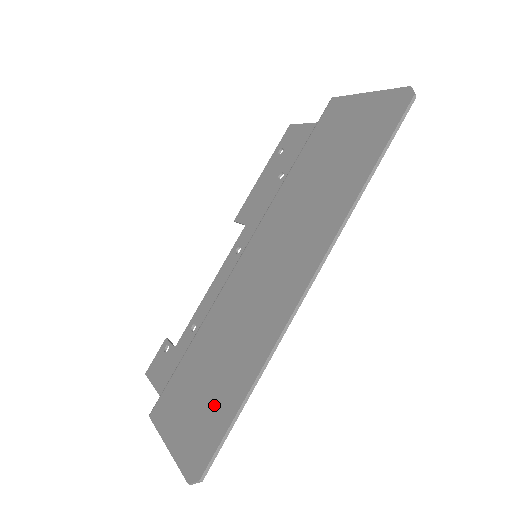
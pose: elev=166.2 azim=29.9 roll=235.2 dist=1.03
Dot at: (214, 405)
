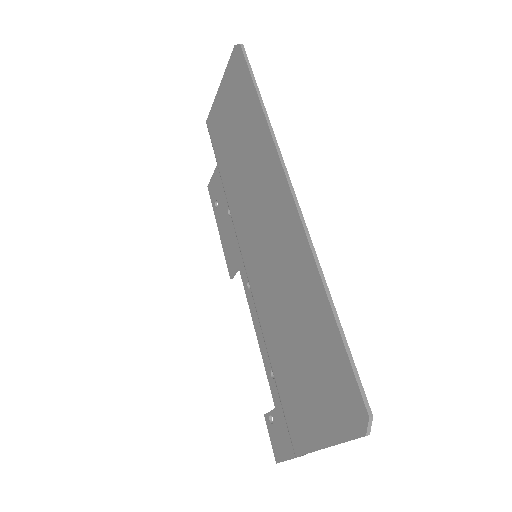
Dot at: (322, 358)
